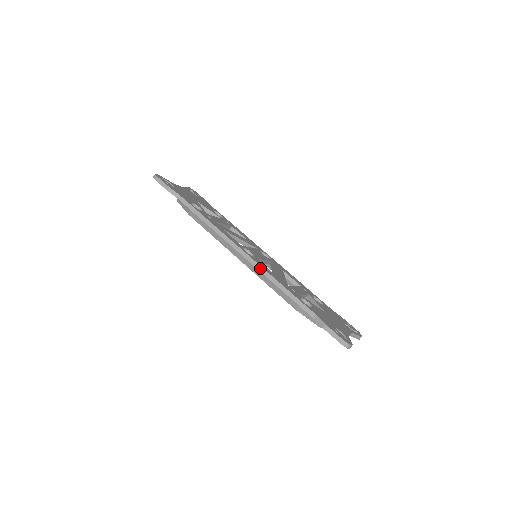
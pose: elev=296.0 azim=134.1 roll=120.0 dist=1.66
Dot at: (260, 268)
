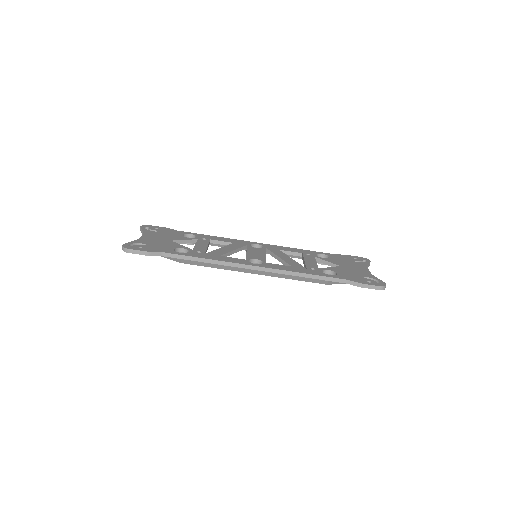
Dot at: (279, 271)
